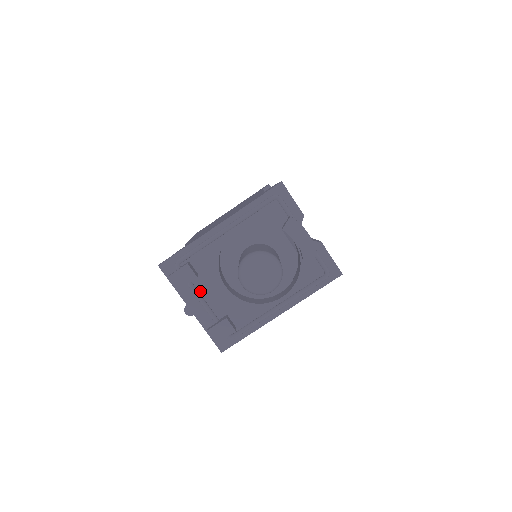
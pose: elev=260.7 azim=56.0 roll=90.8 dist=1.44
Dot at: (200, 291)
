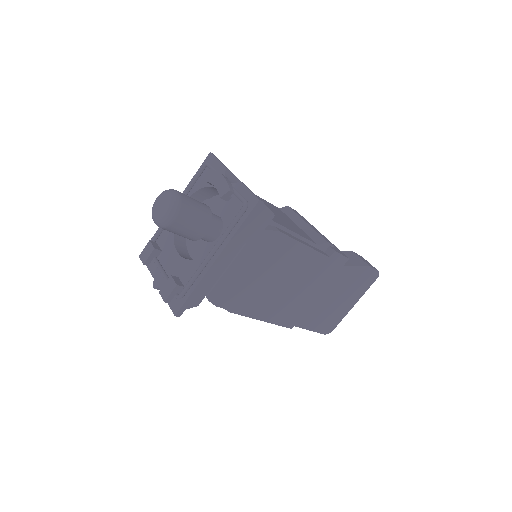
Dot at: (162, 264)
